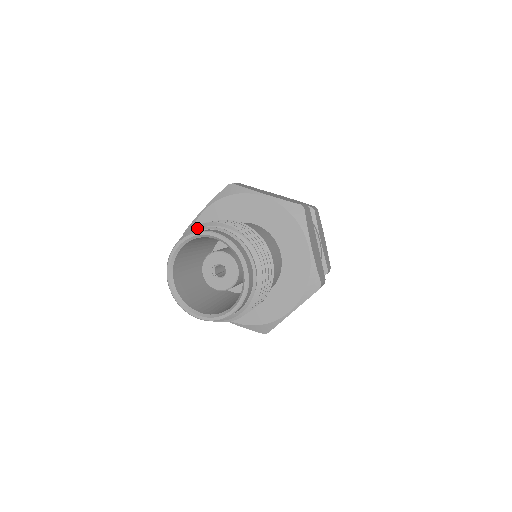
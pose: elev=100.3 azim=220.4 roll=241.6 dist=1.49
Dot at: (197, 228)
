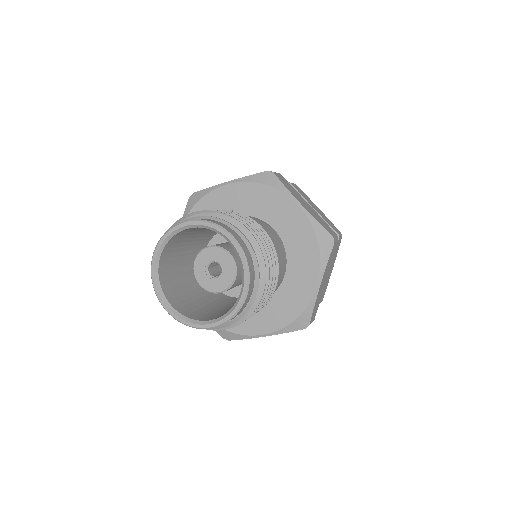
Dot at: occluded
